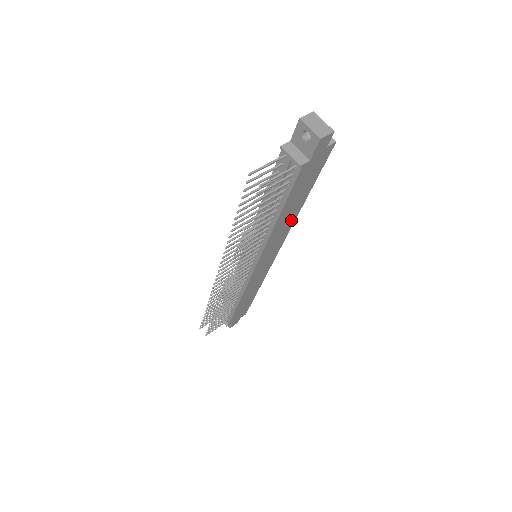
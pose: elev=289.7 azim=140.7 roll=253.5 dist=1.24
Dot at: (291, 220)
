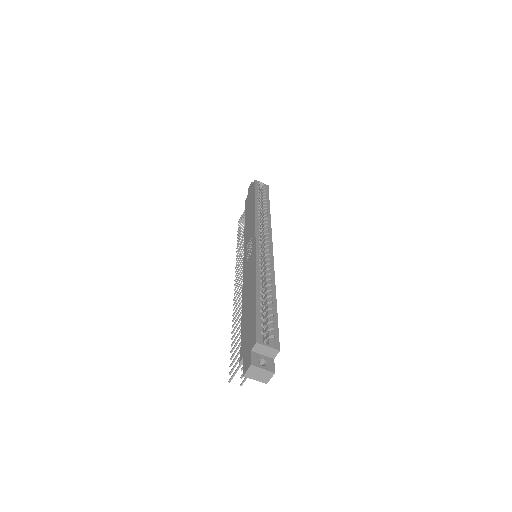
Dot at: occluded
